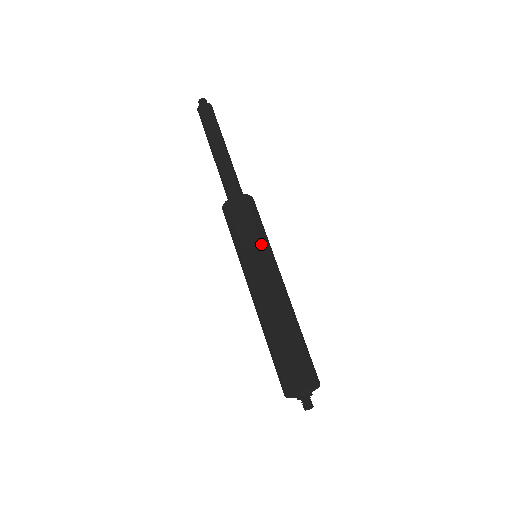
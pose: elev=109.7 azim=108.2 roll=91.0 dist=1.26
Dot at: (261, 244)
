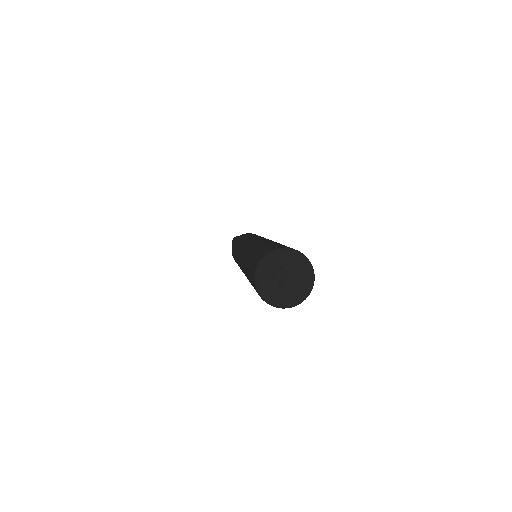
Dot at: occluded
